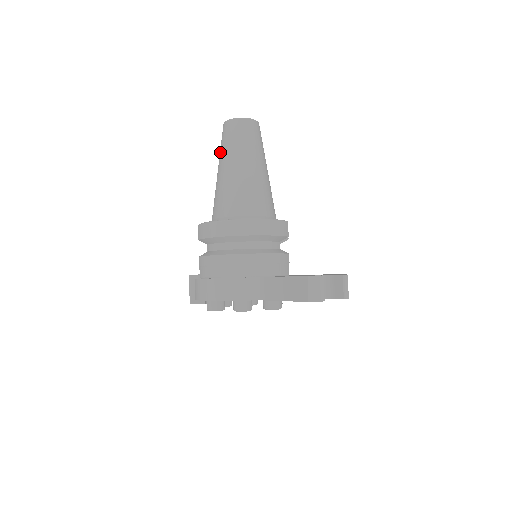
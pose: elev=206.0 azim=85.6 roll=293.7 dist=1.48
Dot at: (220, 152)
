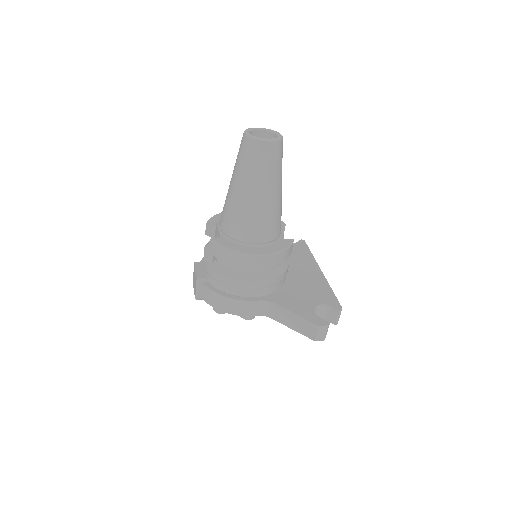
Dot at: (239, 167)
